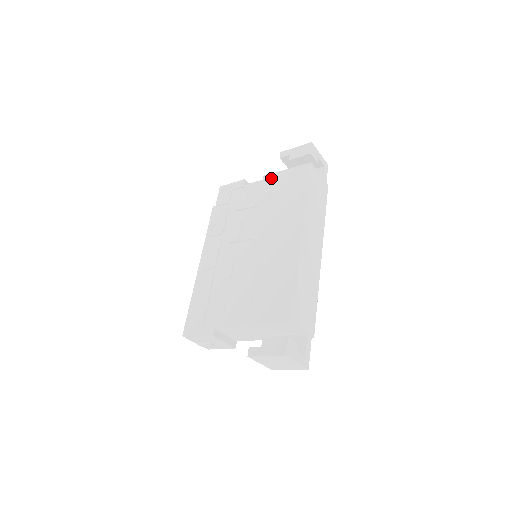
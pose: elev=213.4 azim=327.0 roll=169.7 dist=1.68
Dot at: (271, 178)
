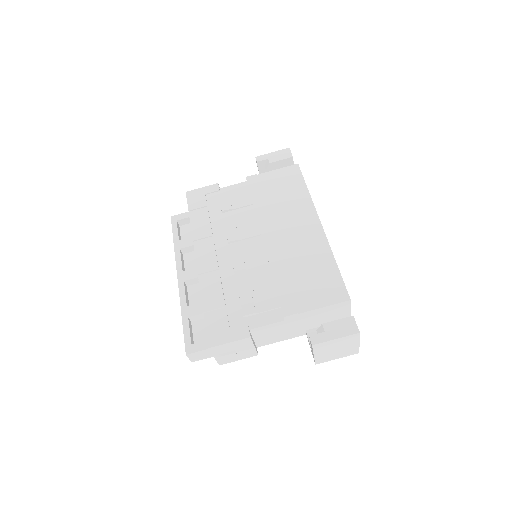
Dot at: (257, 179)
